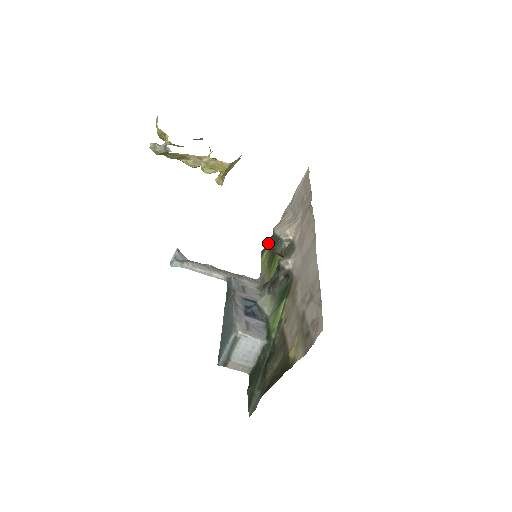
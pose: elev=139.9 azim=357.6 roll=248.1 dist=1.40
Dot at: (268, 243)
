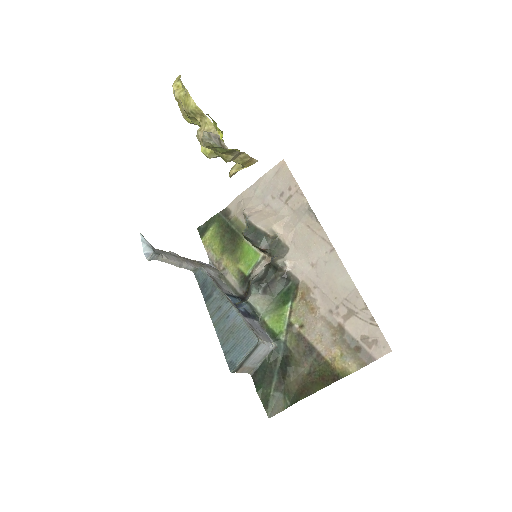
Dot at: (246, 235)
